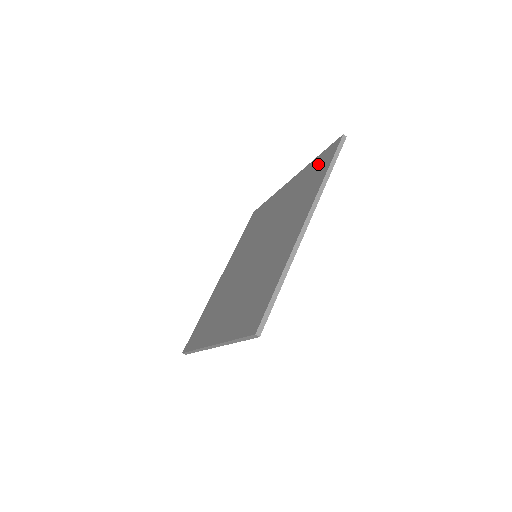
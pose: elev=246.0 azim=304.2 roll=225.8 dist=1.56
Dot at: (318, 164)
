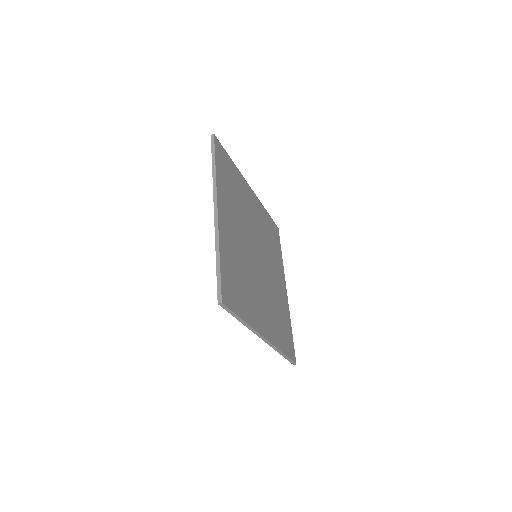
Dot at: occluded
